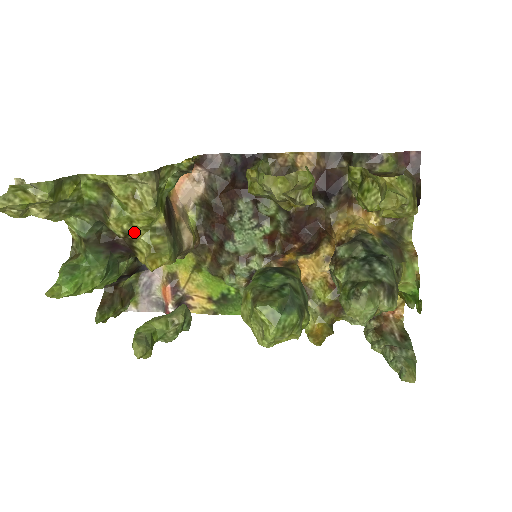
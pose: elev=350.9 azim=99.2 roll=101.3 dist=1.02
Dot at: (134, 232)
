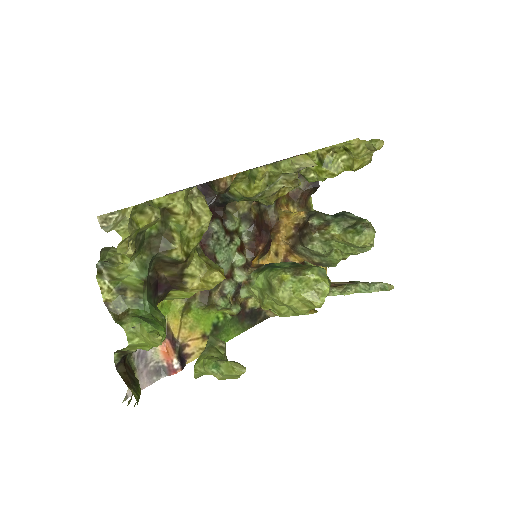
Dot at: (190, 253)
